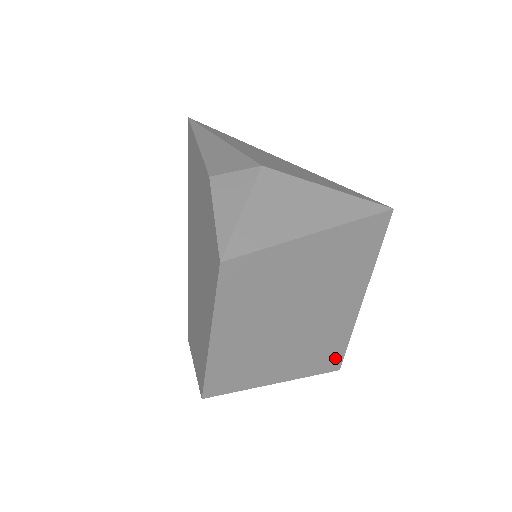
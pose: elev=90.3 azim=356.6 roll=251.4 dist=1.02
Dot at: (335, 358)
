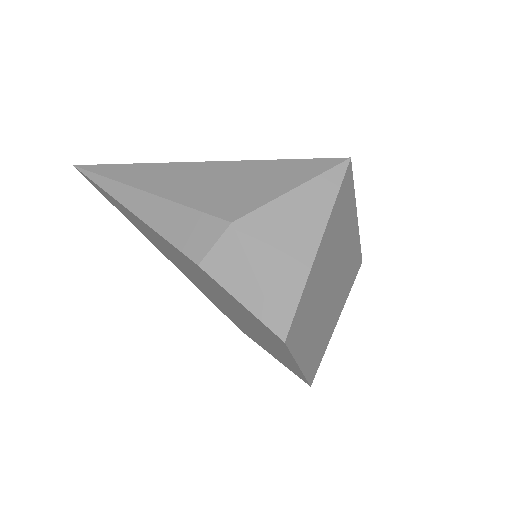
Dot at: (358, 263)
